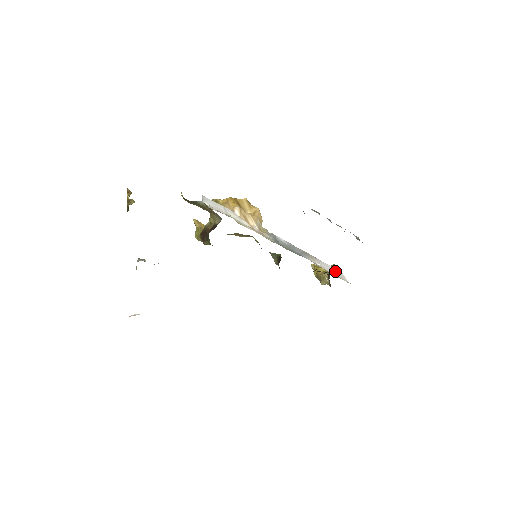
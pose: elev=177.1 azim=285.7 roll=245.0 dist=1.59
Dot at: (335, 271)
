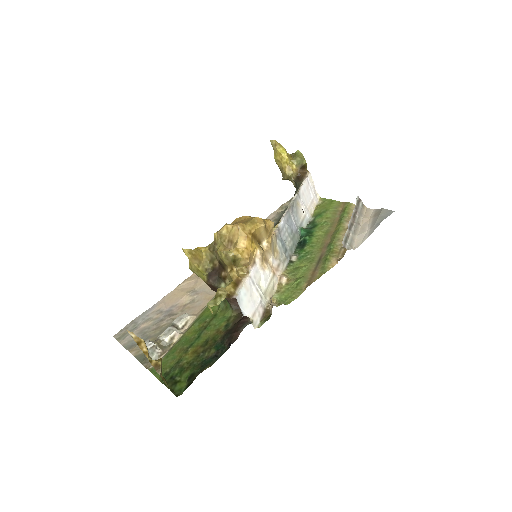
Dot at: (309, 187)
